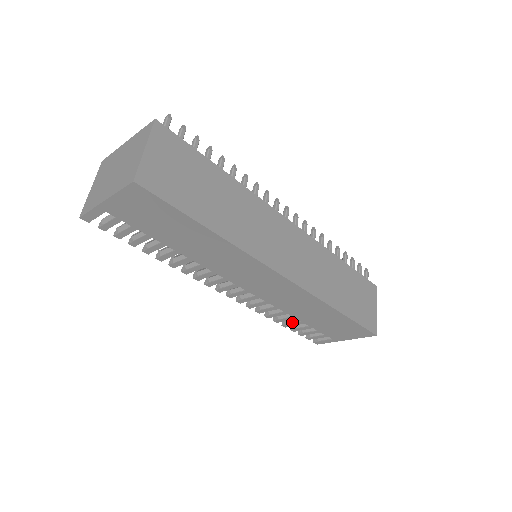
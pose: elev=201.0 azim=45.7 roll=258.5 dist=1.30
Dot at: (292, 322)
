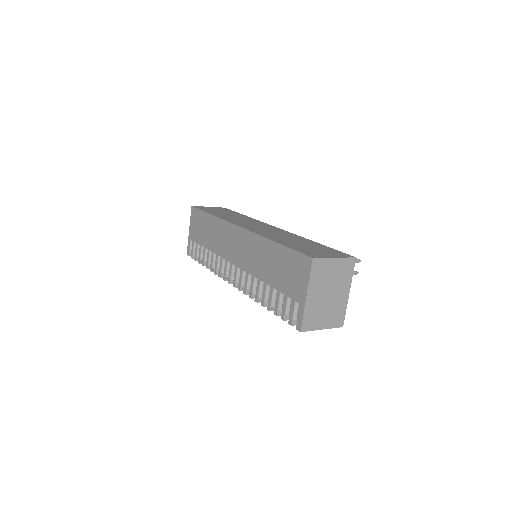
Dot at: (270, 297)
